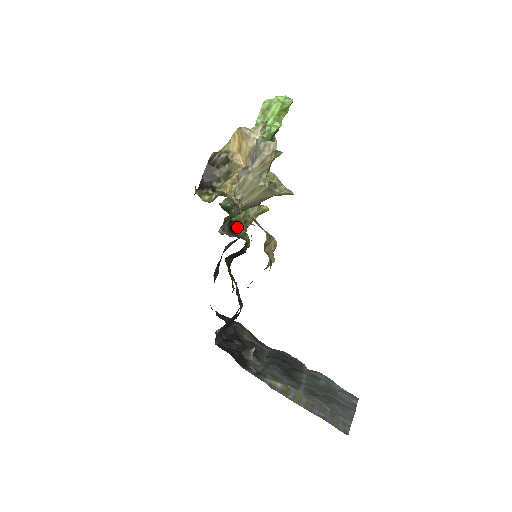
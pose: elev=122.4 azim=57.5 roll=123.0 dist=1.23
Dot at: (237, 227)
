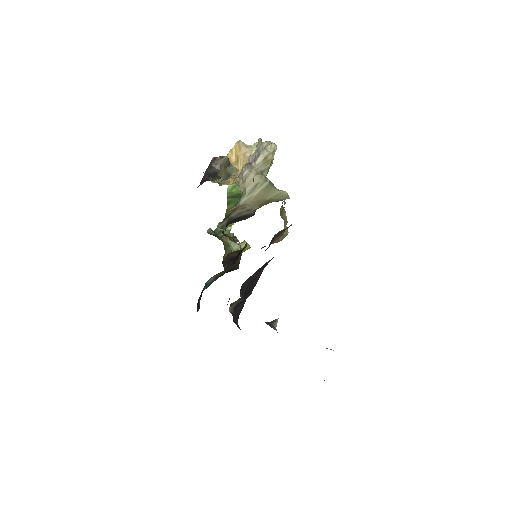
Dot at: (231, 237)
